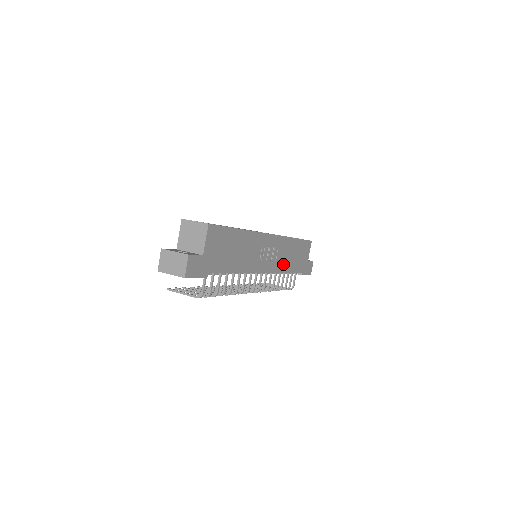
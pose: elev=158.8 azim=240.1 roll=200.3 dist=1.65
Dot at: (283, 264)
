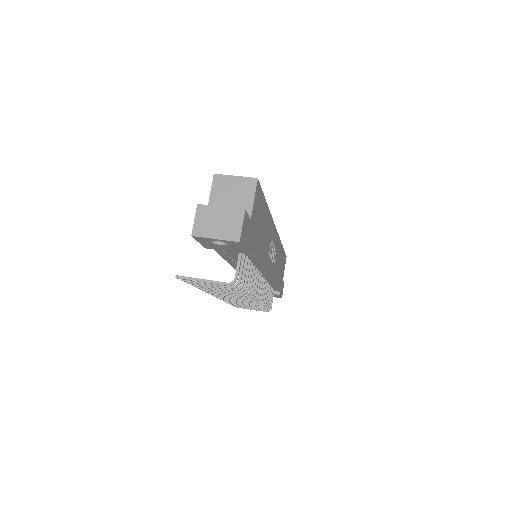
Dot at: (275, 273)
